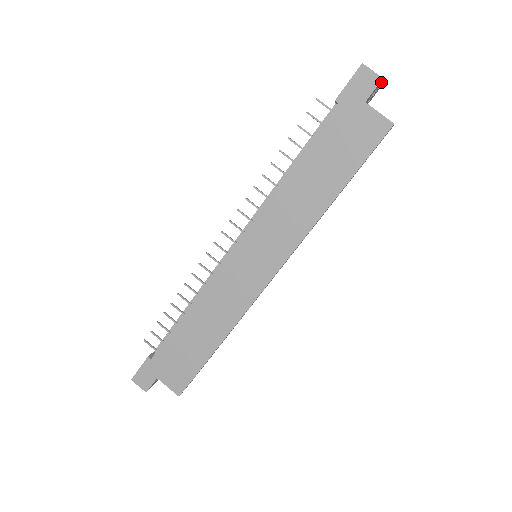
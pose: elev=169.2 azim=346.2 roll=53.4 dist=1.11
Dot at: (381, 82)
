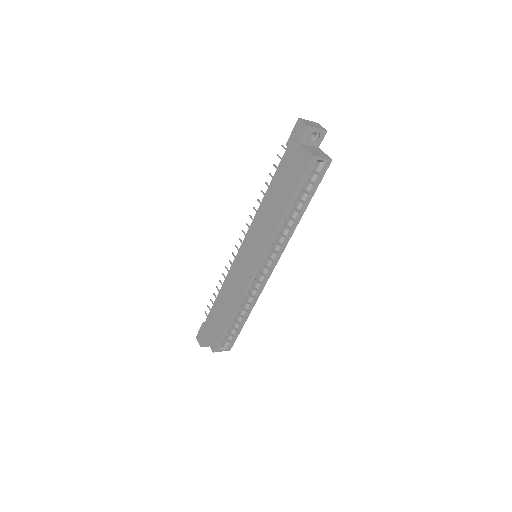
Dot at: (313, 128)
